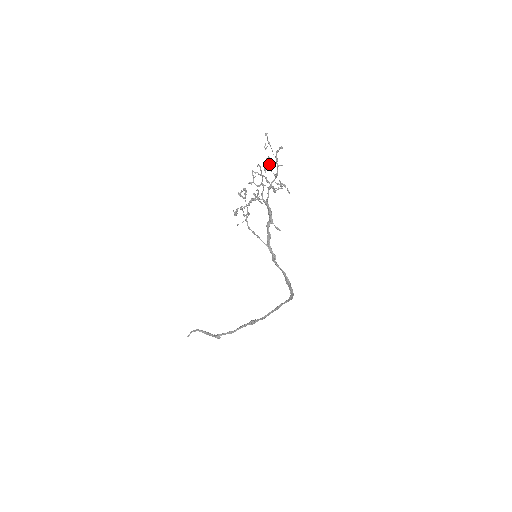
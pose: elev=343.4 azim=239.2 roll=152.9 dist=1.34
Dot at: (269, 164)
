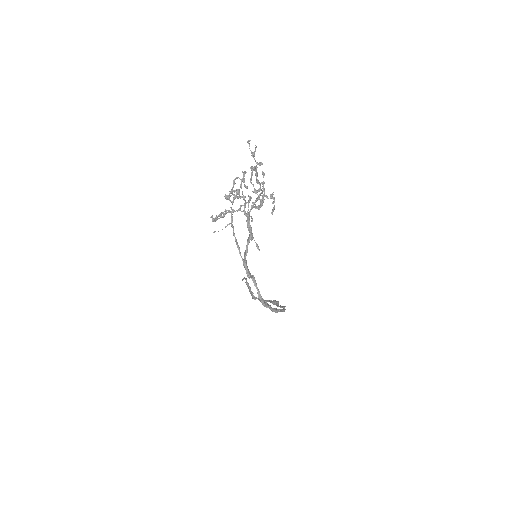
Dot at: (251, 177)
